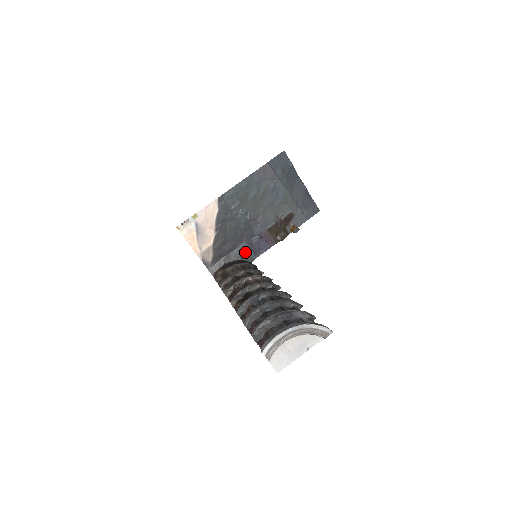
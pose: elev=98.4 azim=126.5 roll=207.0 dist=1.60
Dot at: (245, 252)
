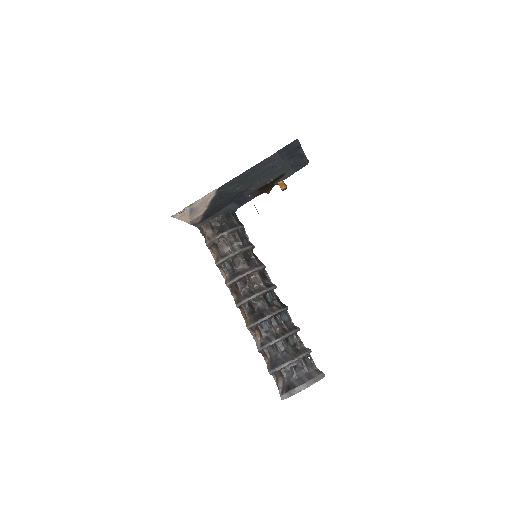
Dot at: (231, 207)
